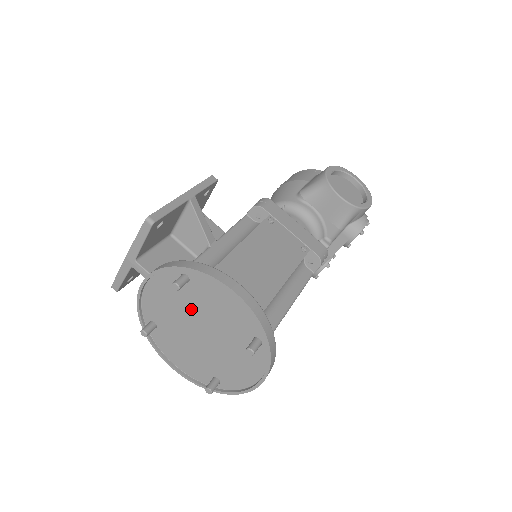
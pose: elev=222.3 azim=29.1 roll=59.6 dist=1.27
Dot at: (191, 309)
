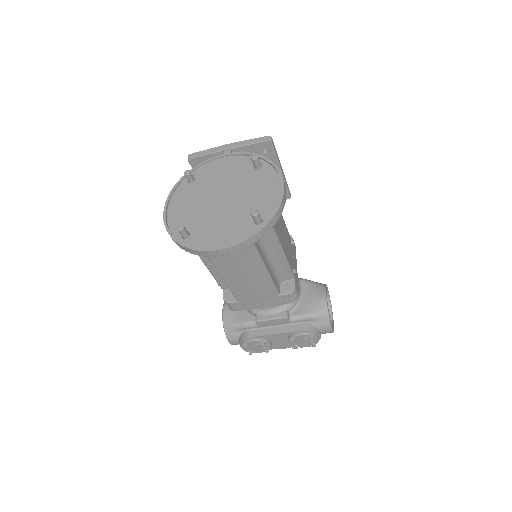
Dot at: (236, 183)
